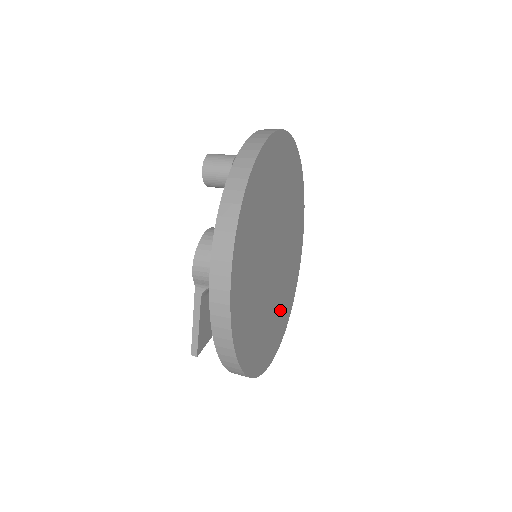
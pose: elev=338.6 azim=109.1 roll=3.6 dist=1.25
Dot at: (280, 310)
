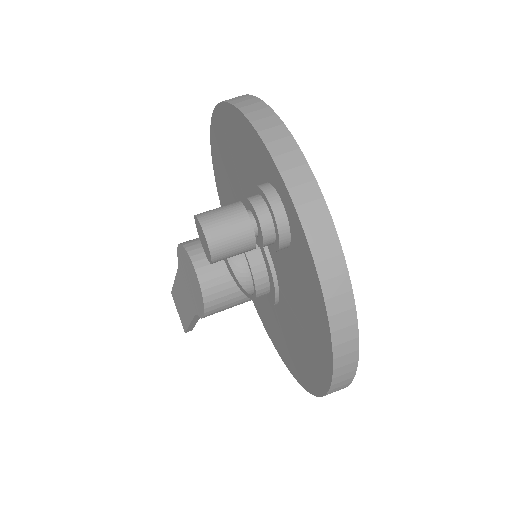
Dot at: occluded
